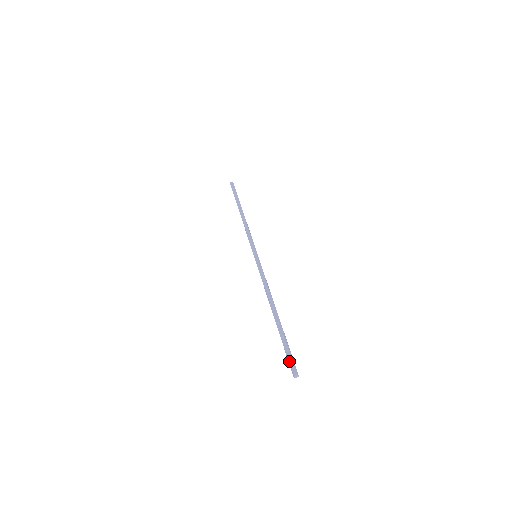
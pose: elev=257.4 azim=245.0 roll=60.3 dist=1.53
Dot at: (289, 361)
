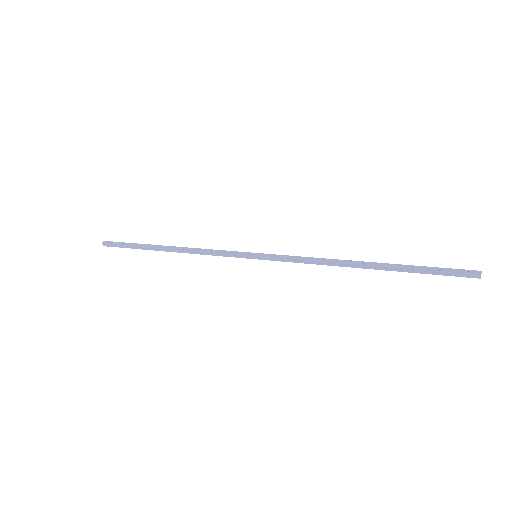
Dot at: (455, 272)
